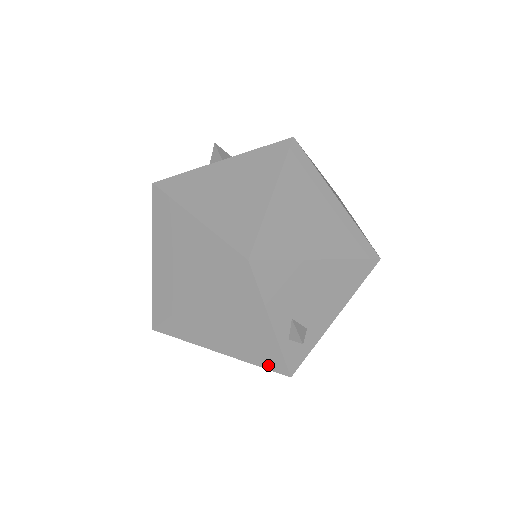
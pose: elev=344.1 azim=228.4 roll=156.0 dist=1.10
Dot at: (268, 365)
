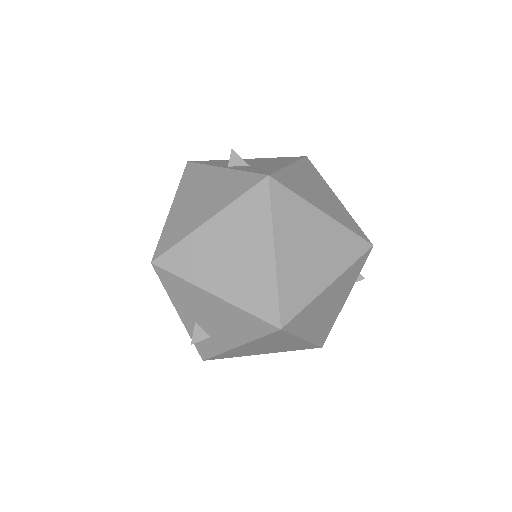
Dot at: occluded
